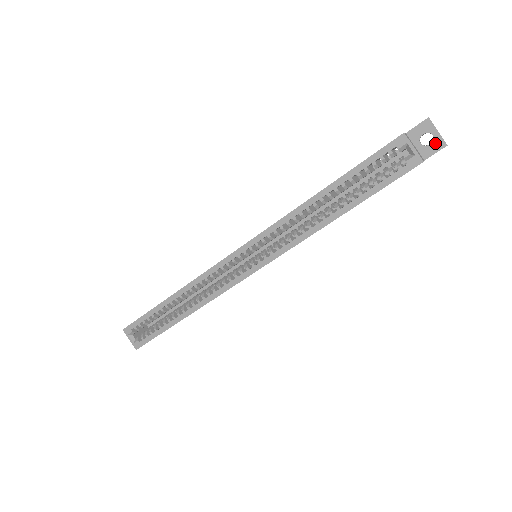
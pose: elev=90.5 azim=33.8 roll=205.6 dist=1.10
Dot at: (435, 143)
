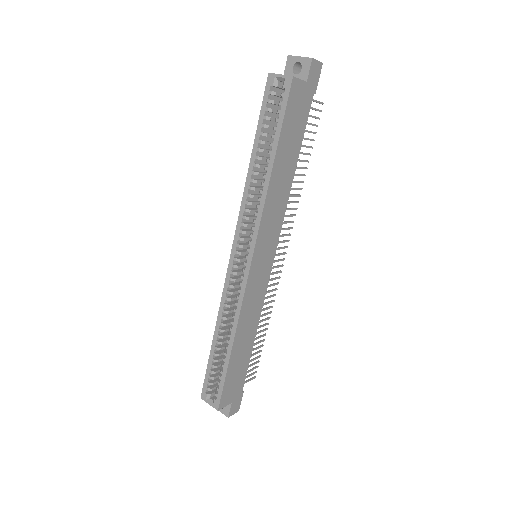
Dot at: (304, 65)
